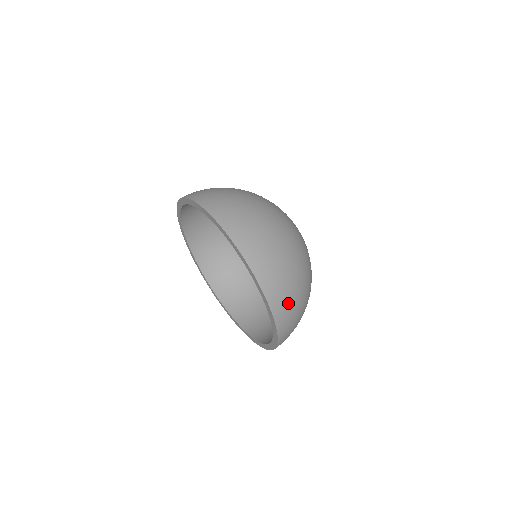
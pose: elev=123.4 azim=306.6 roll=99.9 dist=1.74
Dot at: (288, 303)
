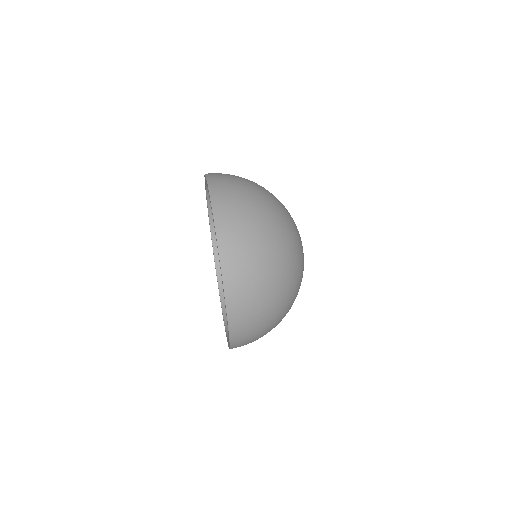
Dot at: (248, 311)
